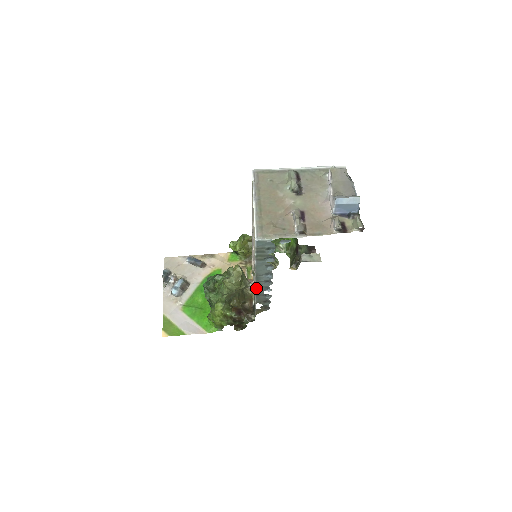
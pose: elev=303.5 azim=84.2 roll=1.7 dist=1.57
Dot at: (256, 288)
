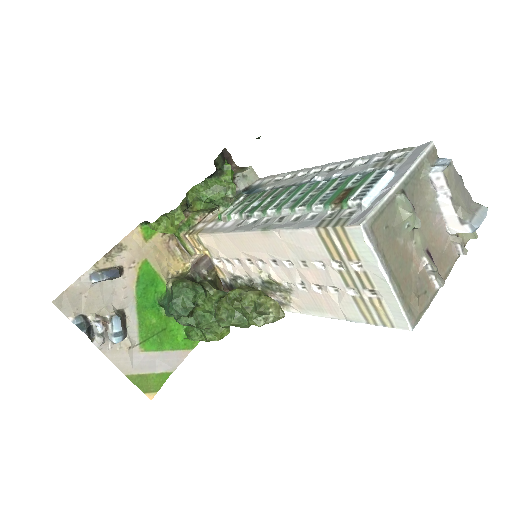
Dot at: (309, 314)
